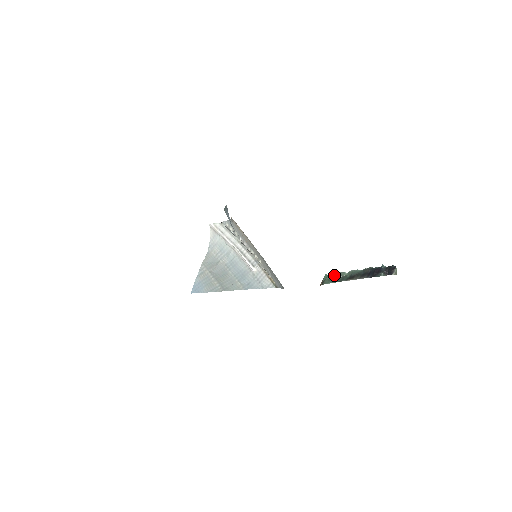
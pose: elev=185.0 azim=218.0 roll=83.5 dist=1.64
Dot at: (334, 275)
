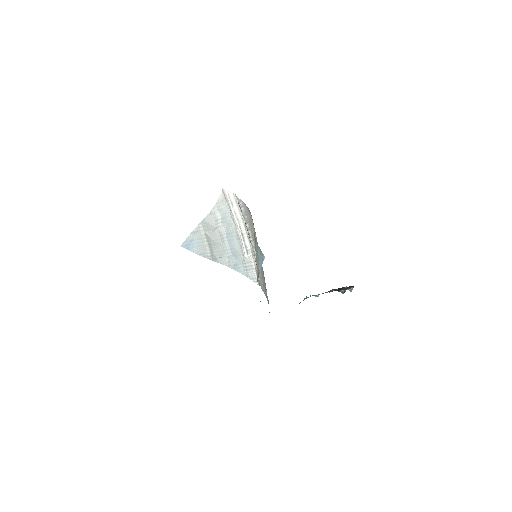
Dot at: occluded
